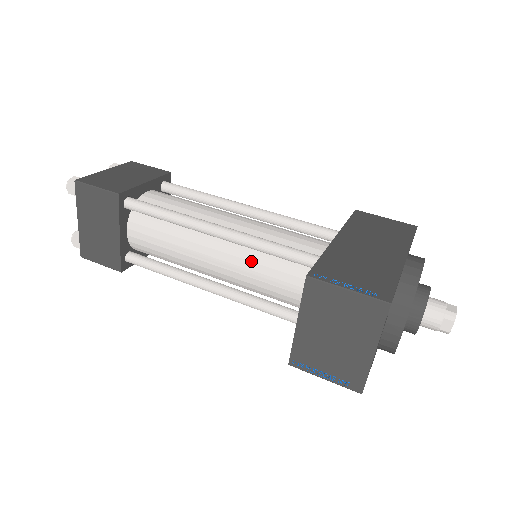
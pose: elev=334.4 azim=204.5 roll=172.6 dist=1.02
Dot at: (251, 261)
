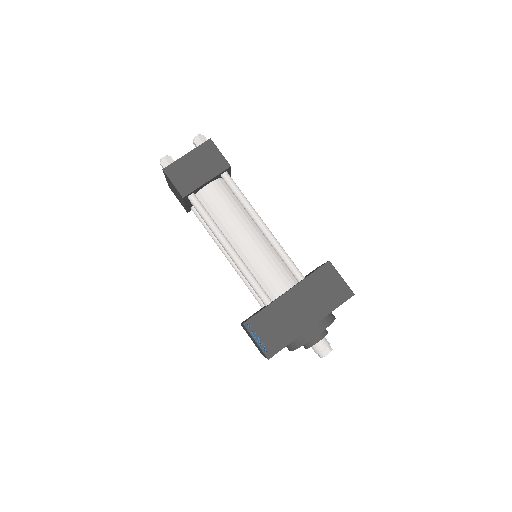
Dot at: occluded
